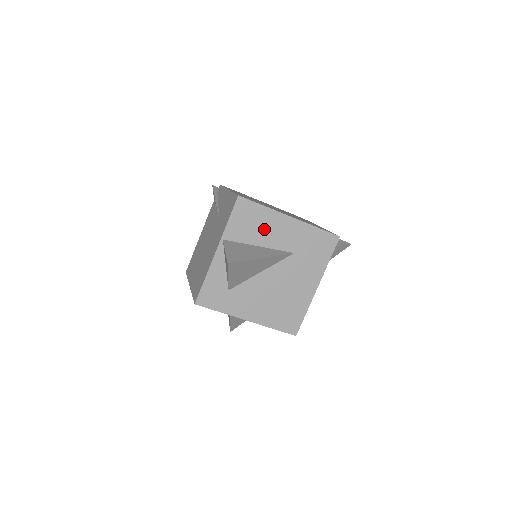
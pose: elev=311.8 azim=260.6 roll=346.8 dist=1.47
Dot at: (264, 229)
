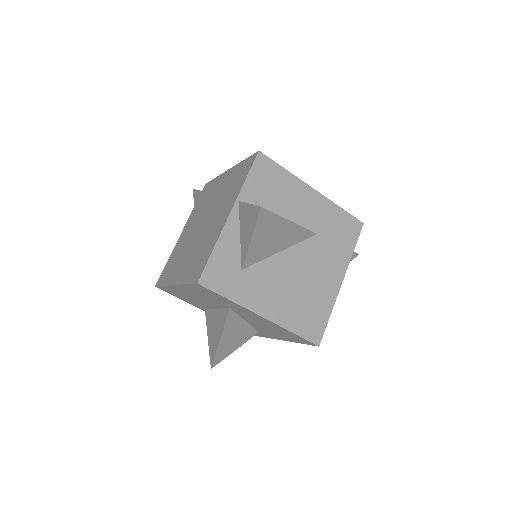
Dot at: (285, 198)
